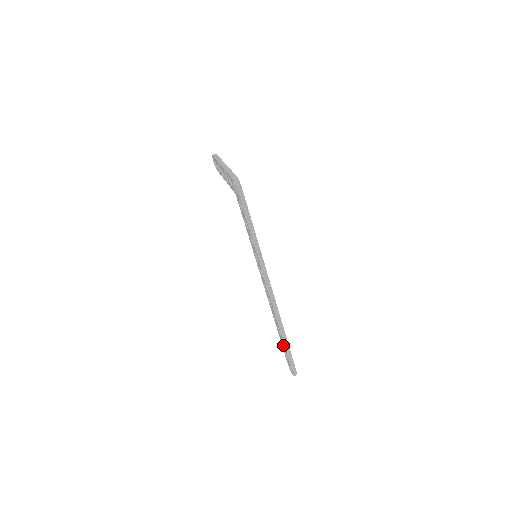
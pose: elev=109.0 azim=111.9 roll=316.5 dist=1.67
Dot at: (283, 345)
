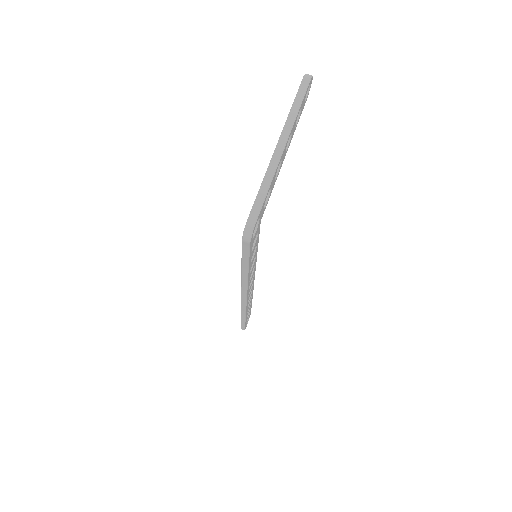
Dot at: occluded
